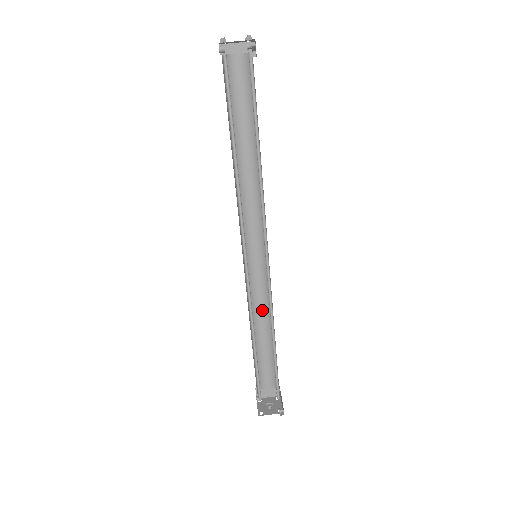
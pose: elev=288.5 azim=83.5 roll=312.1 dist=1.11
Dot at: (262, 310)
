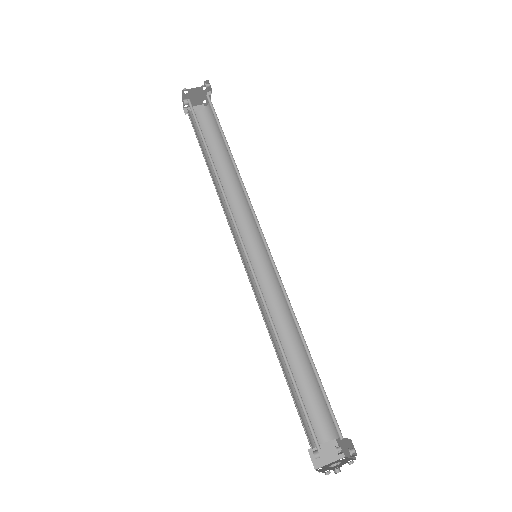
Dot at: (281, 328)
